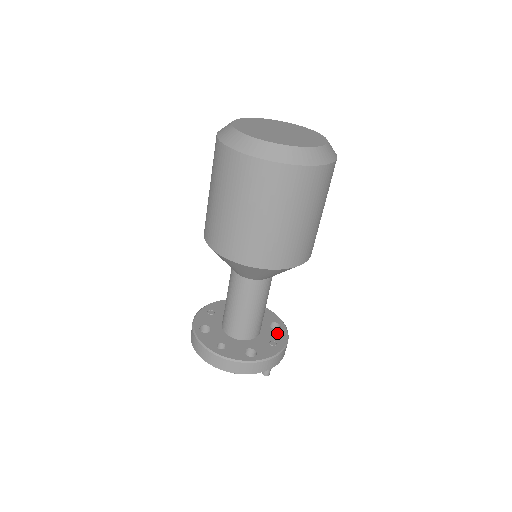
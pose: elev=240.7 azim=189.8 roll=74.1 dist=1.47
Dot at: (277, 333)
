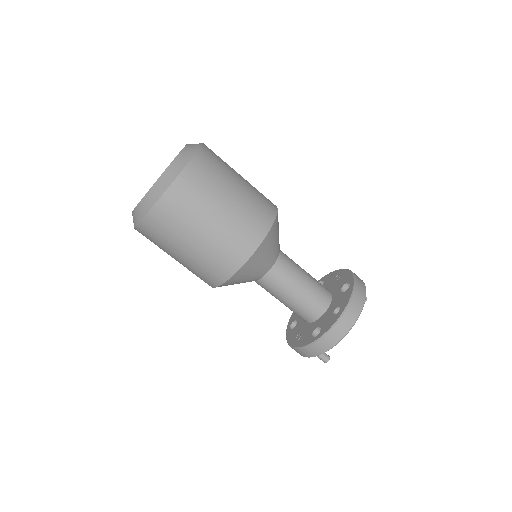
Dot at: (327, 280)
